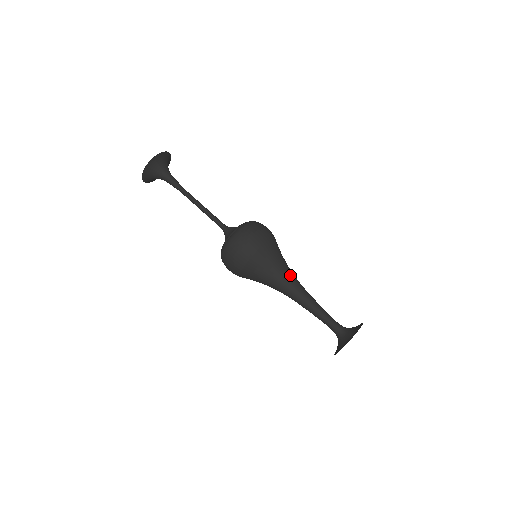
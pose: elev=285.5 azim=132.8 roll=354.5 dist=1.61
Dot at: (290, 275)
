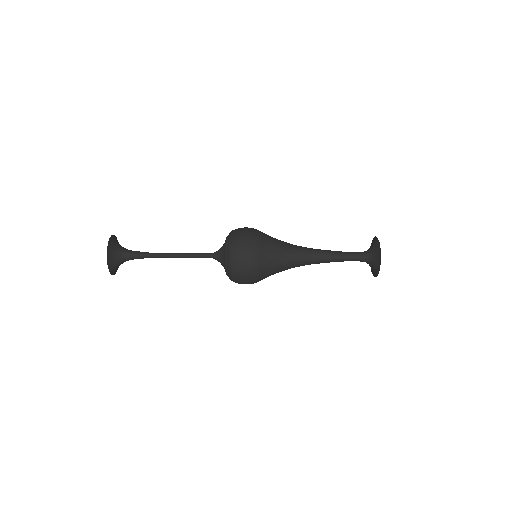
Dot at: (296, 261)
